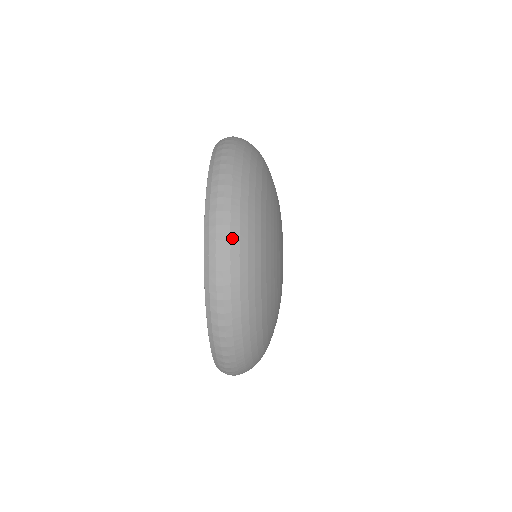
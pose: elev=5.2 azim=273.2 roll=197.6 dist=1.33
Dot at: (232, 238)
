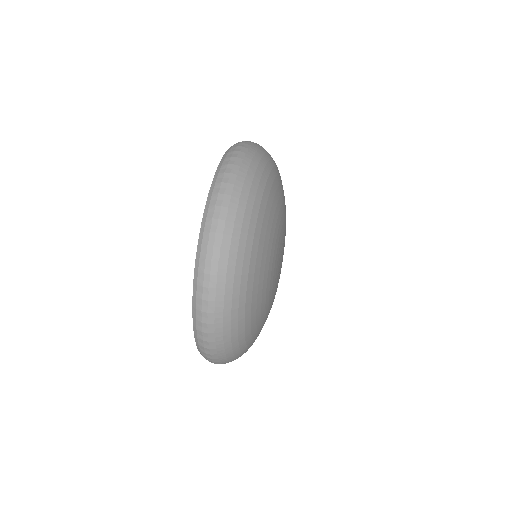
Dot at: (216, 311)
